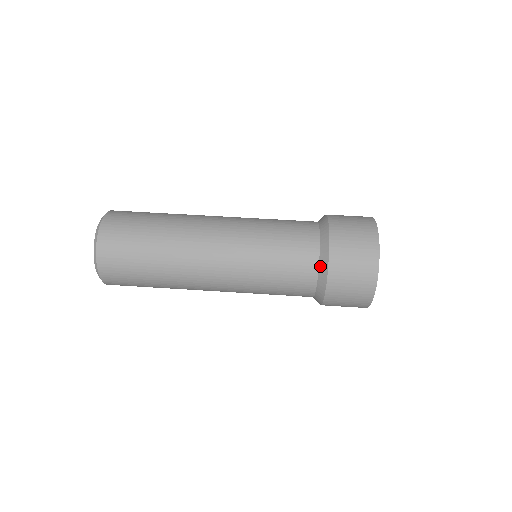
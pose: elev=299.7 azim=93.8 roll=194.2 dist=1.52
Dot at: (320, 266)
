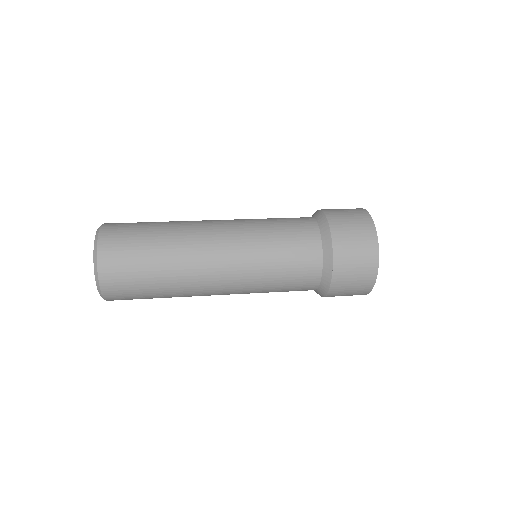
Dot at: (322, 235)
